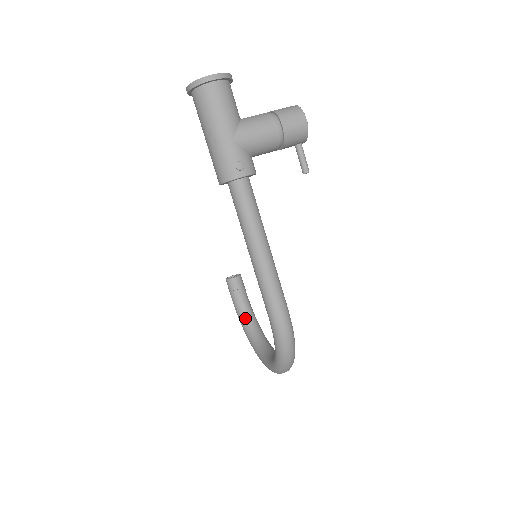
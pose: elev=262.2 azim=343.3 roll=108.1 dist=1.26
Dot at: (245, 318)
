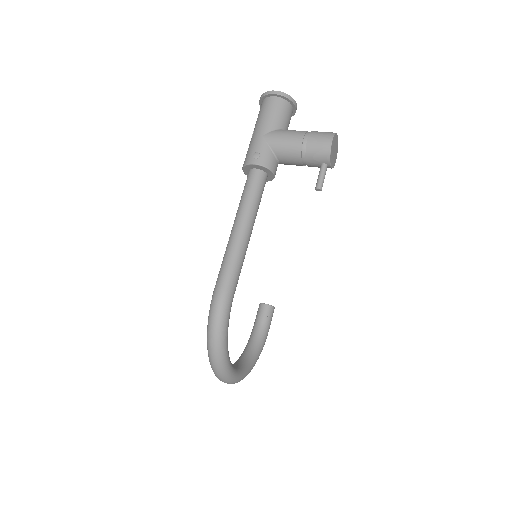
Dot at: (250, 342)
